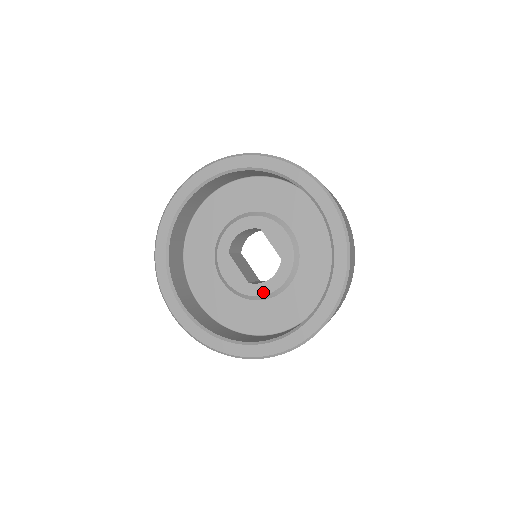
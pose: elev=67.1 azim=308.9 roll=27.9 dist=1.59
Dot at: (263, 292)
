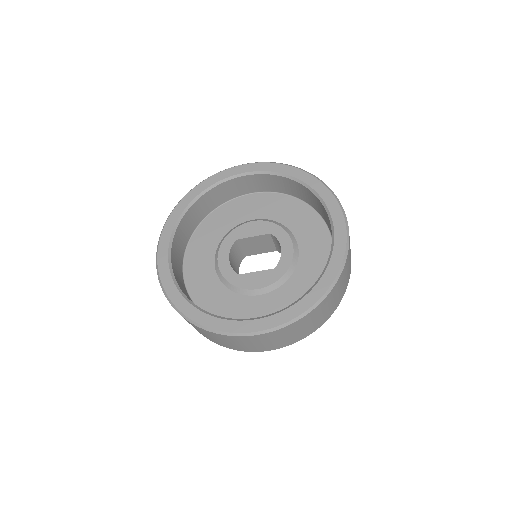
Dot at: (289, 259)
